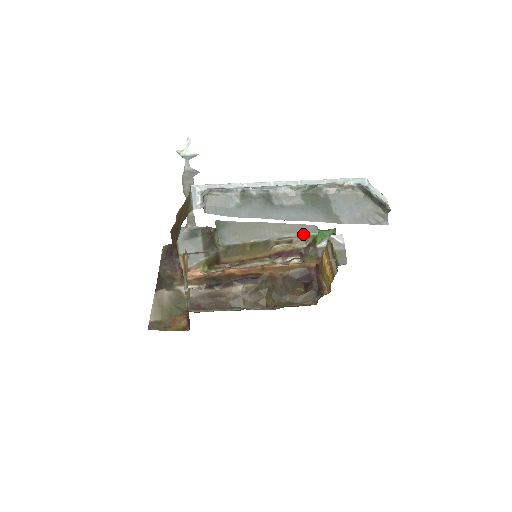
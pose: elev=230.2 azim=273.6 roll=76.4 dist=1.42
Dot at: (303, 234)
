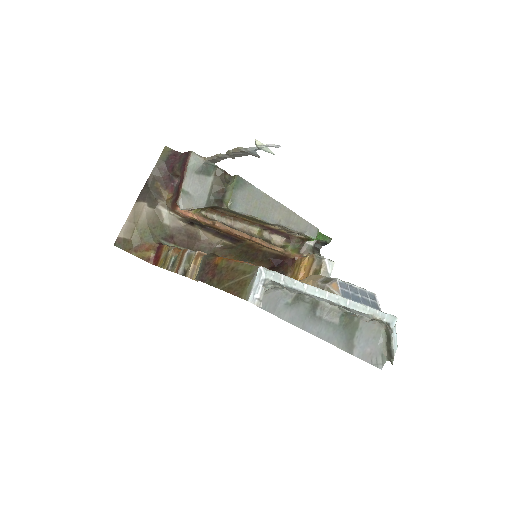
Dot at: (304, 233)
